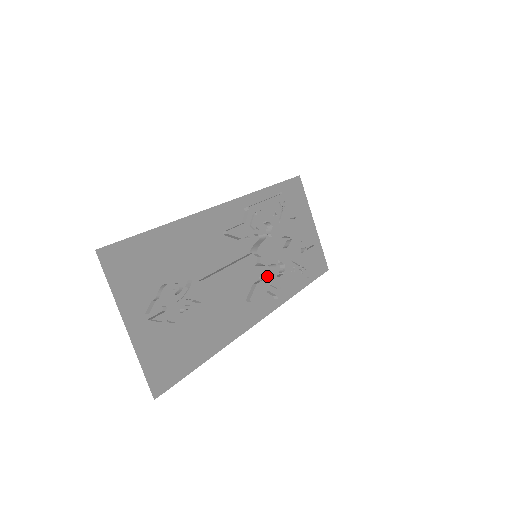
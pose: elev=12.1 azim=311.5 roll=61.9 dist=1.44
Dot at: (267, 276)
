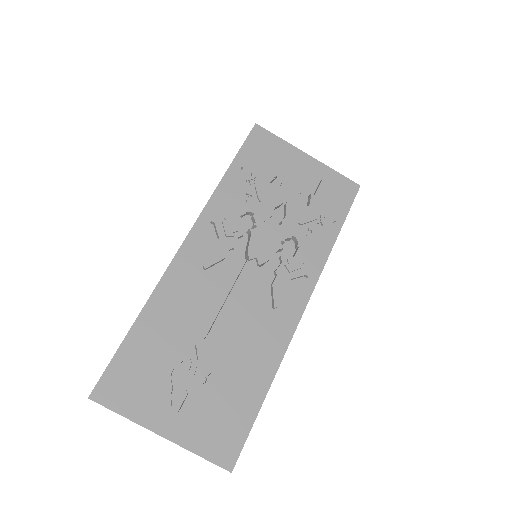
Dot at: (280, 266)
